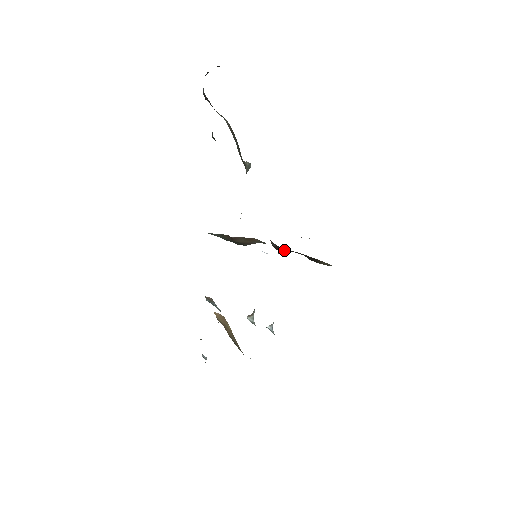
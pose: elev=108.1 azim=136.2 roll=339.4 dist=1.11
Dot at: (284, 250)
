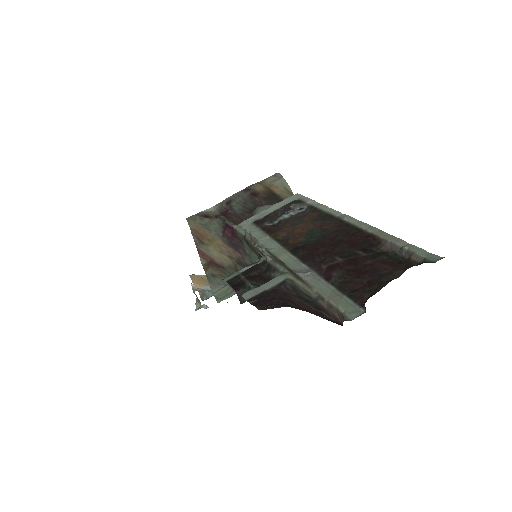
Dot at: occluded
